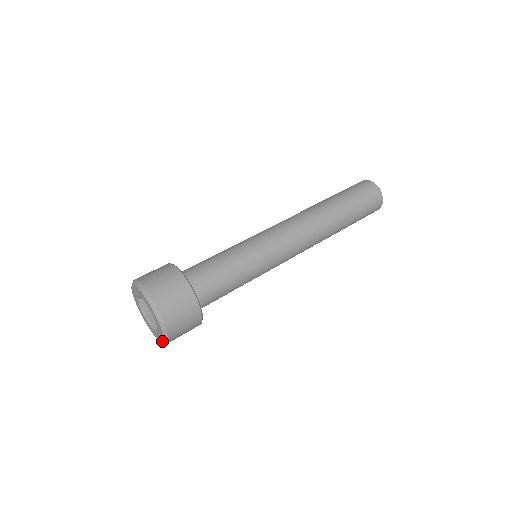
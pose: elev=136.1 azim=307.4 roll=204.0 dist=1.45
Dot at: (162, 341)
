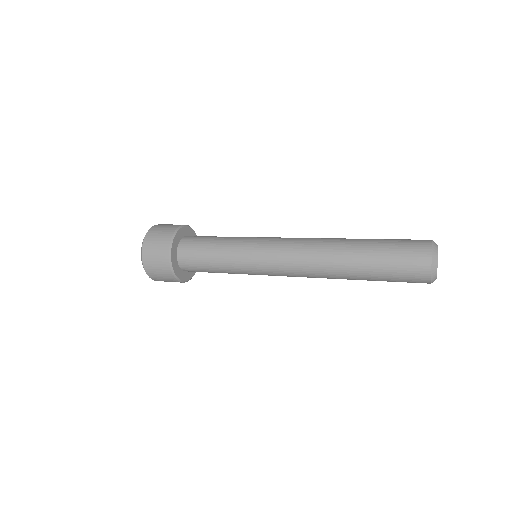
Dot at: occluded
